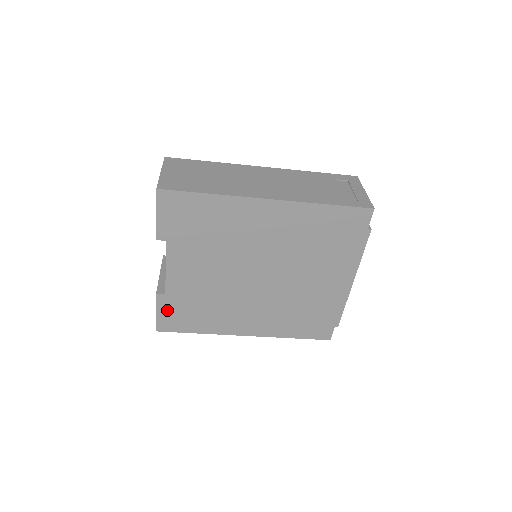
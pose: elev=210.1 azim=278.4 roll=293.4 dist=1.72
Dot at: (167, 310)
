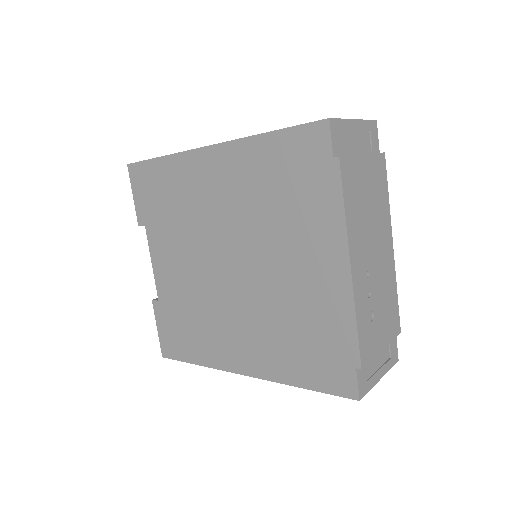
Dot at: (164, 324)
